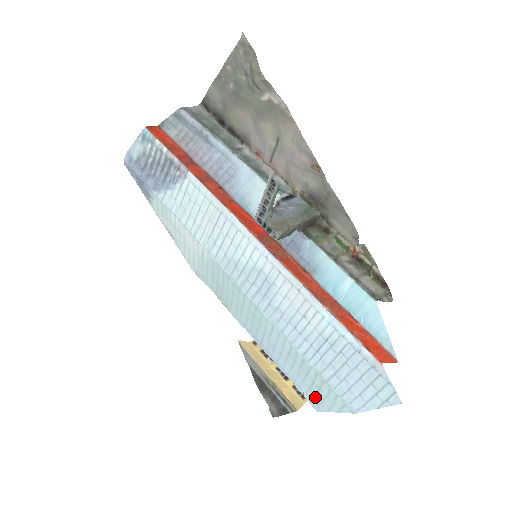
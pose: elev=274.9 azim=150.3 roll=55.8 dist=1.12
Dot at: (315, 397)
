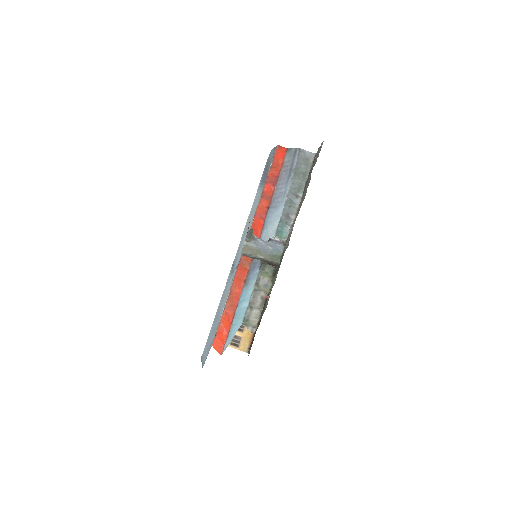
Dot at: occluded
